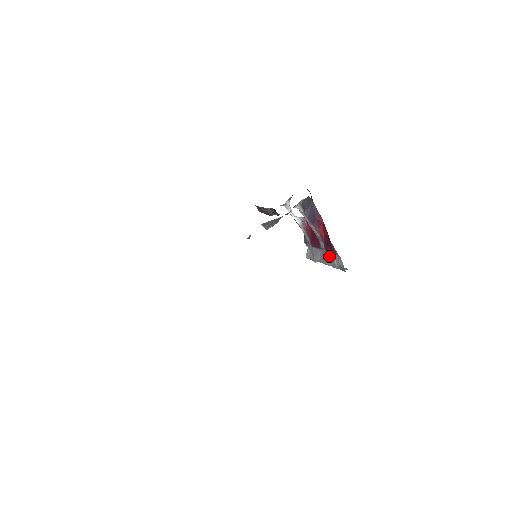
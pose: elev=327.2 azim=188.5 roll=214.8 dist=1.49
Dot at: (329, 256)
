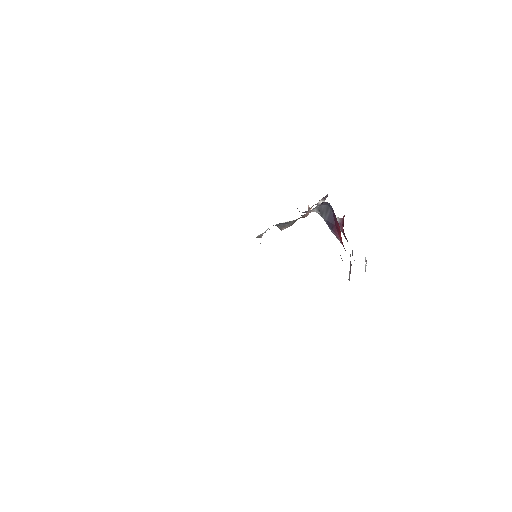
Dot at: occluded
